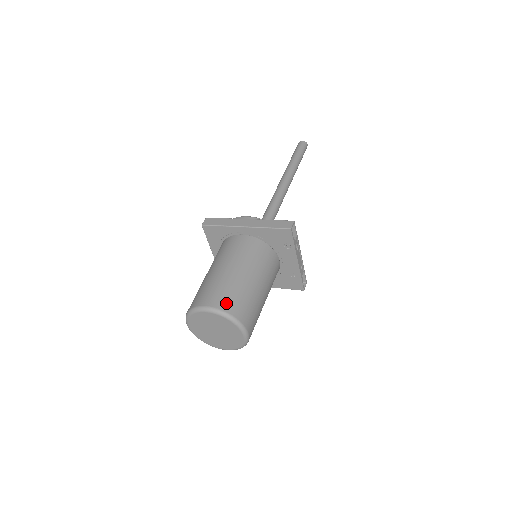
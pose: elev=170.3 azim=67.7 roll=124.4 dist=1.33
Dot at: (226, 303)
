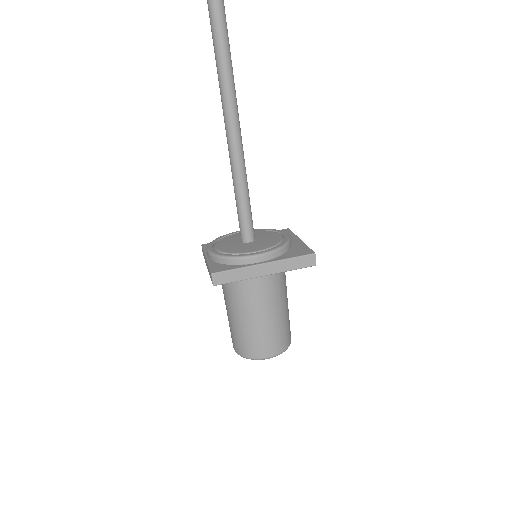
Dot at: (281, 346)
